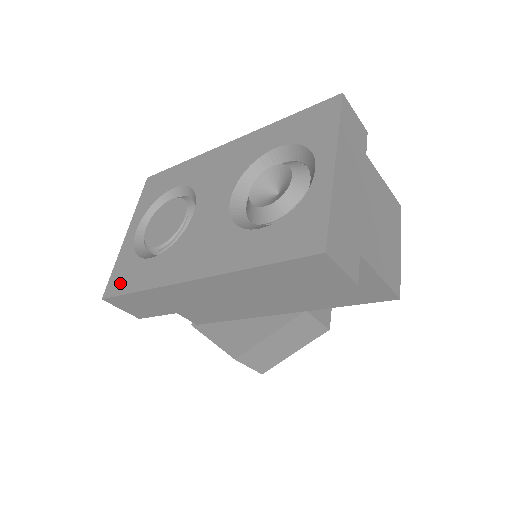
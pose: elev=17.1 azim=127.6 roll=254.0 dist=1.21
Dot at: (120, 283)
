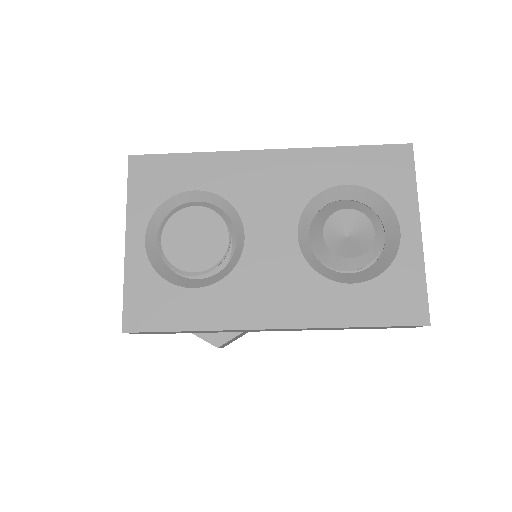
Dot at: (149, 315)
